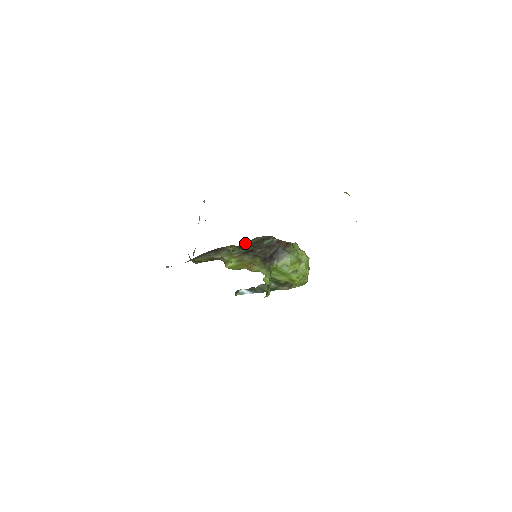
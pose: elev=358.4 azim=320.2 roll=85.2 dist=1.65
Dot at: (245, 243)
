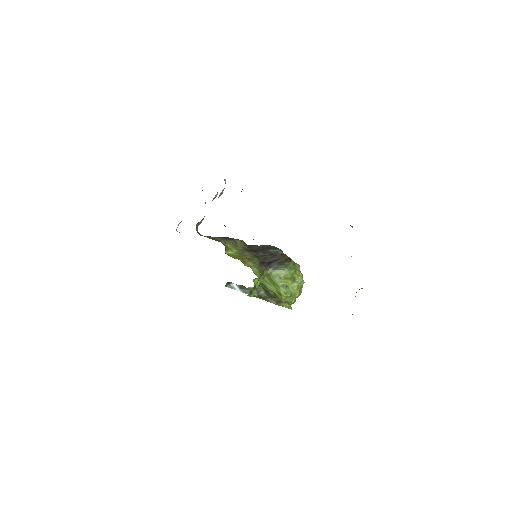
Dot at: (255, 245)
